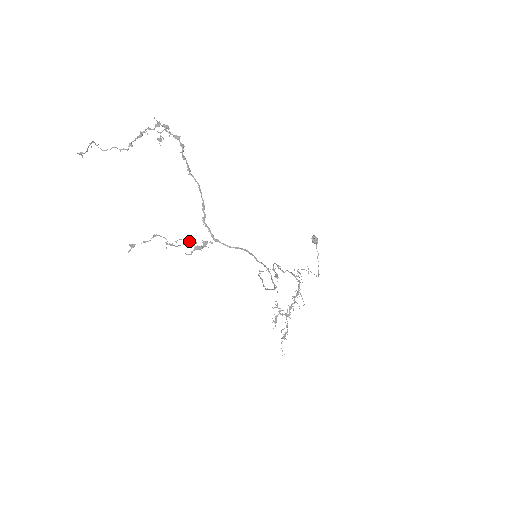
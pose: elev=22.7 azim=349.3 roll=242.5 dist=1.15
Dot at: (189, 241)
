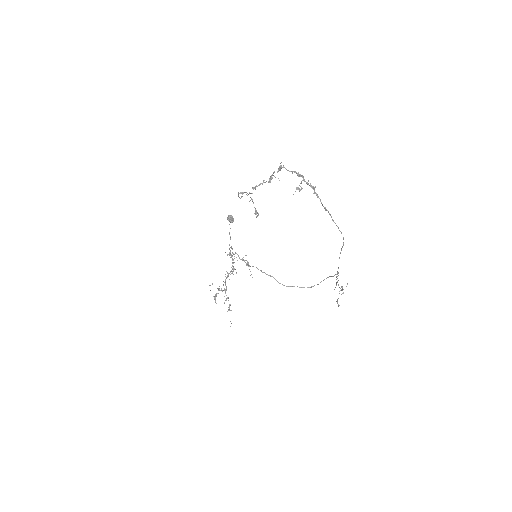
Dot at: occluded
